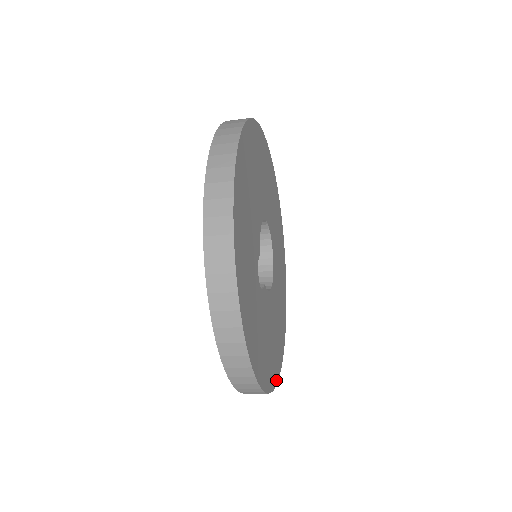
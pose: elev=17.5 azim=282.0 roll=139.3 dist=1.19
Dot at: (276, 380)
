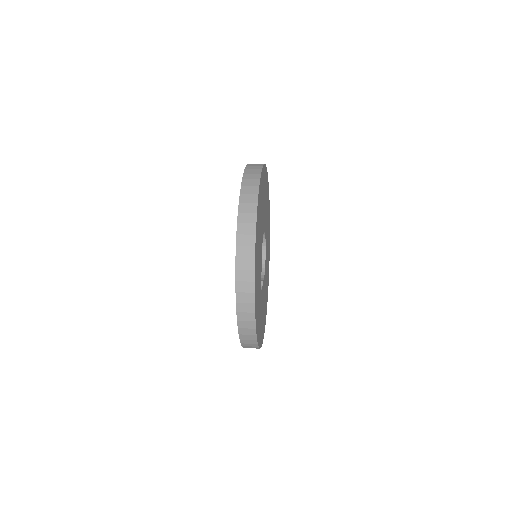
Dot at: (265, 320)
